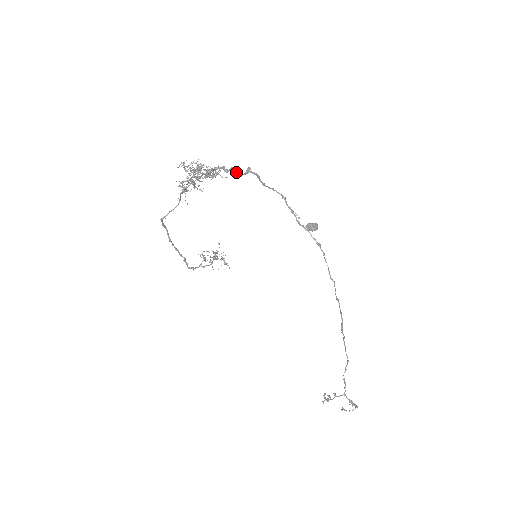
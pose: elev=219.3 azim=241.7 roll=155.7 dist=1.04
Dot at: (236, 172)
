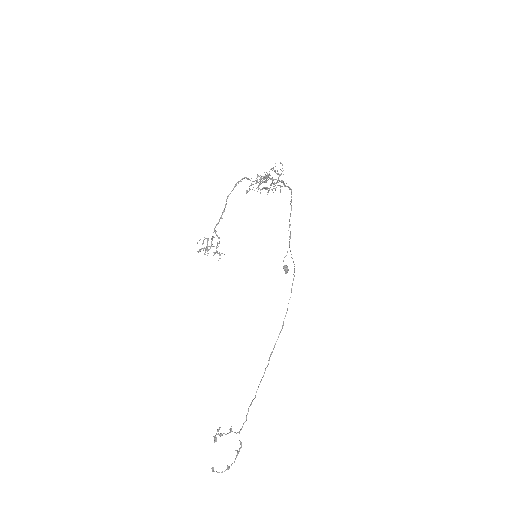
Dot at: occluded
